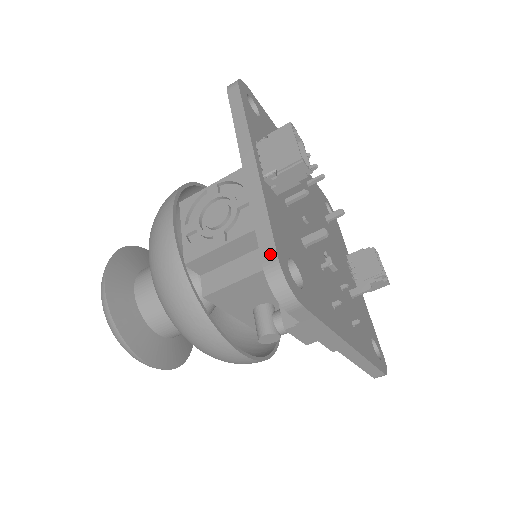
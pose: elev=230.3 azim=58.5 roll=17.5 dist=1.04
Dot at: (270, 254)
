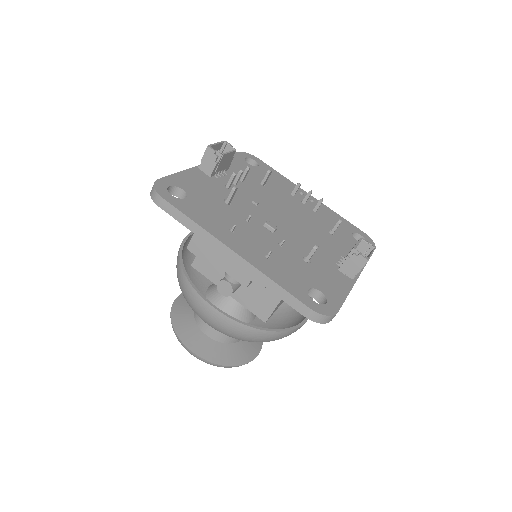
Dot at: occluded
